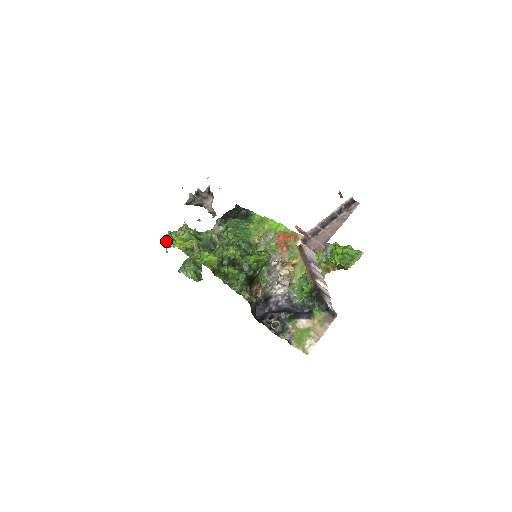
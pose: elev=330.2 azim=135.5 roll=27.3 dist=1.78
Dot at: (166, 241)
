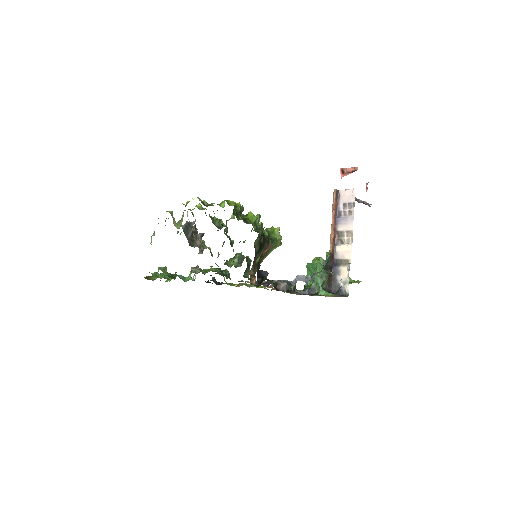
Dot at: (169, 212)
